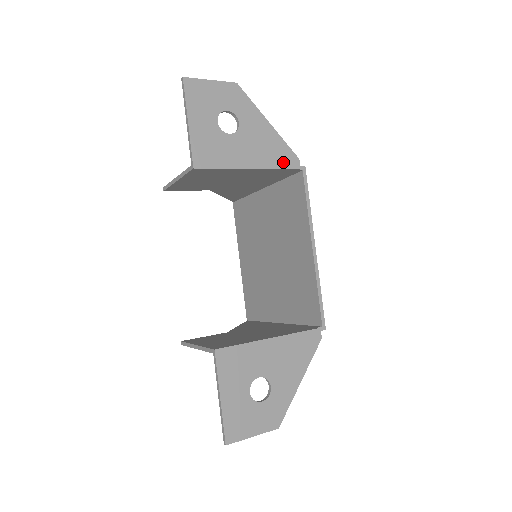
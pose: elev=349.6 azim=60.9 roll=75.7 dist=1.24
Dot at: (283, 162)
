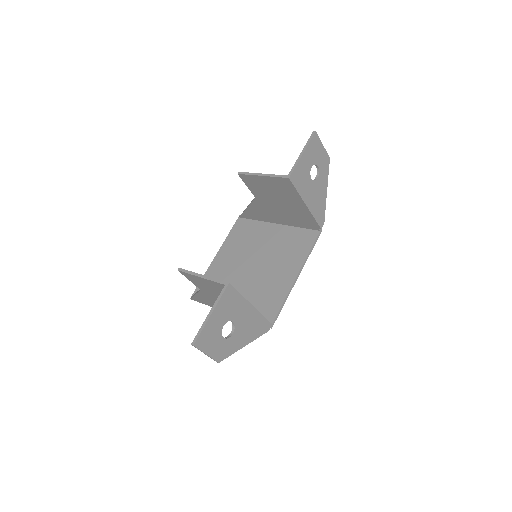
Dot at: (318, 217)
